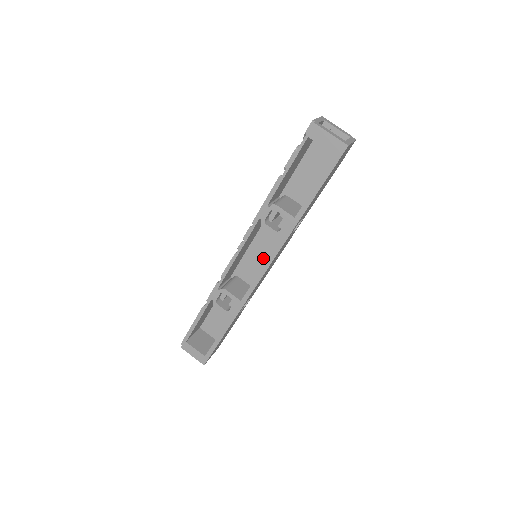
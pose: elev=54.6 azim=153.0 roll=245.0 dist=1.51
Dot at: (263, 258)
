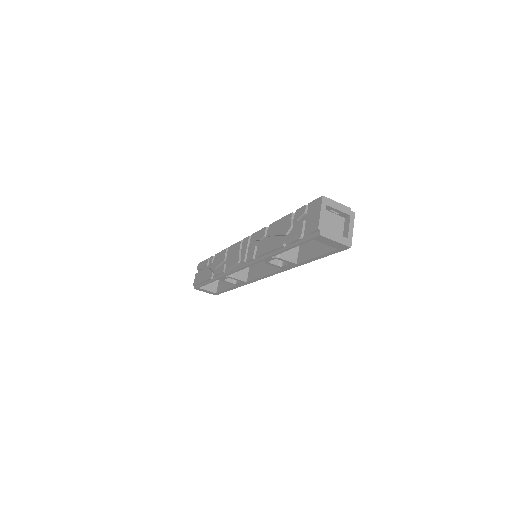
Dot at: occluded
